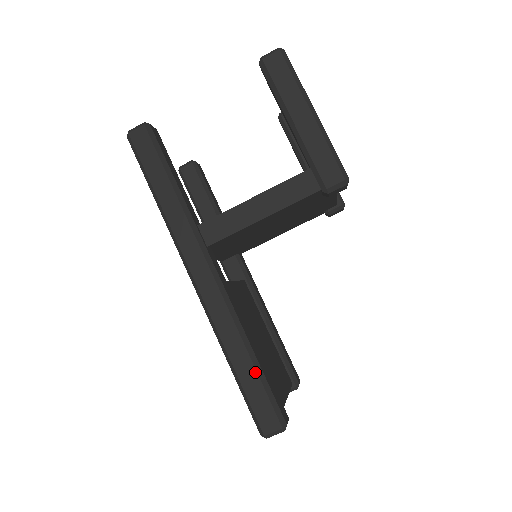
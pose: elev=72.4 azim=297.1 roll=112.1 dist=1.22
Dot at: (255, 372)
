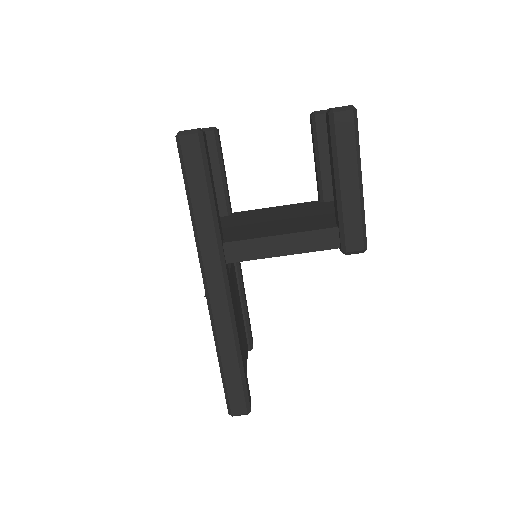
Dot at: (239, 372)
